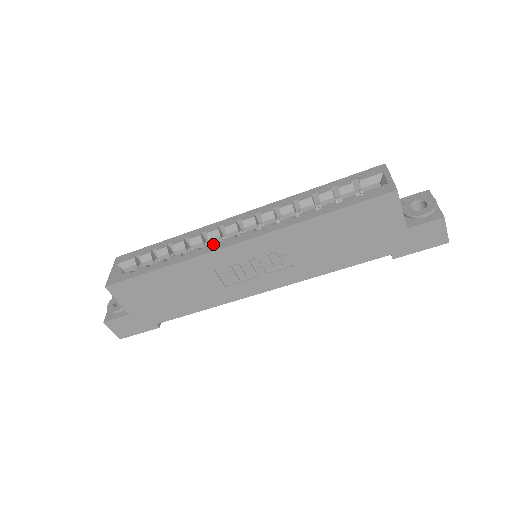
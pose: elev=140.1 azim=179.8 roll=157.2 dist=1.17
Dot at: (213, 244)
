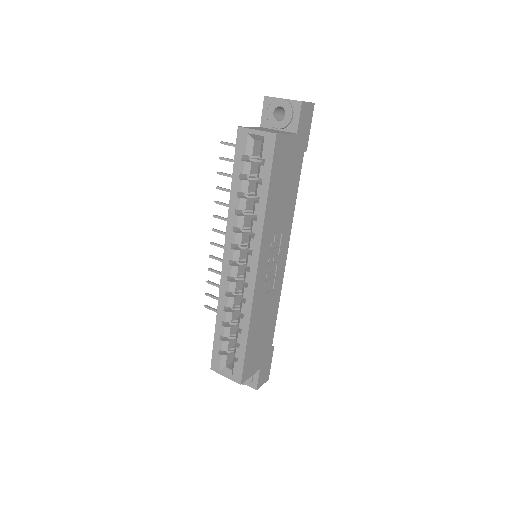
Dot at: (246, 291)
